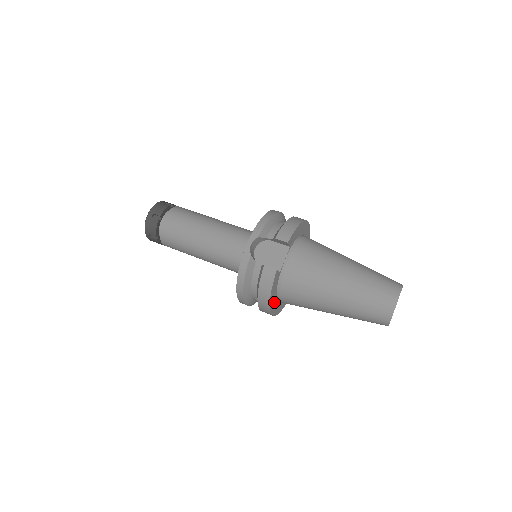
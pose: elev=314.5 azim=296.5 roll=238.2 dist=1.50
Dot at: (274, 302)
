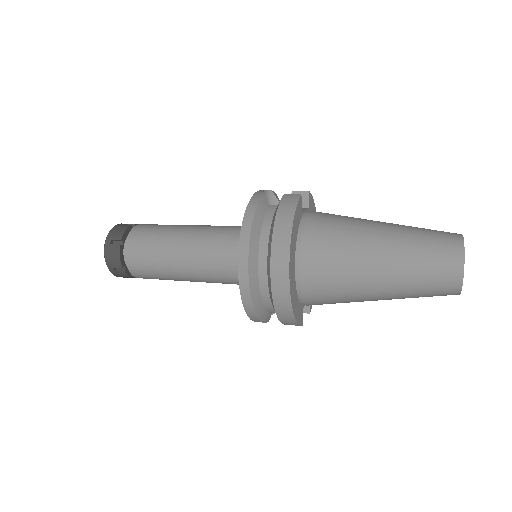
Dot at: (293, 253)
